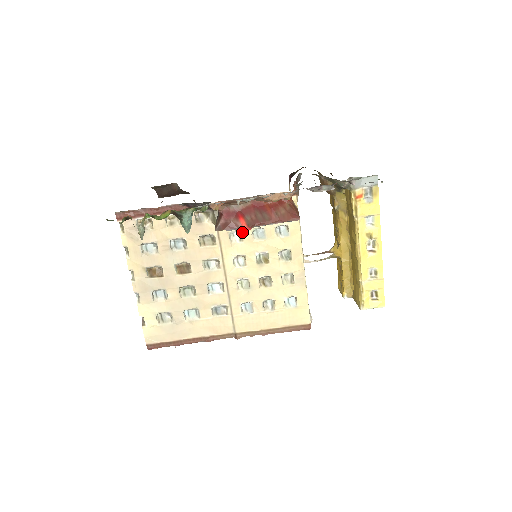
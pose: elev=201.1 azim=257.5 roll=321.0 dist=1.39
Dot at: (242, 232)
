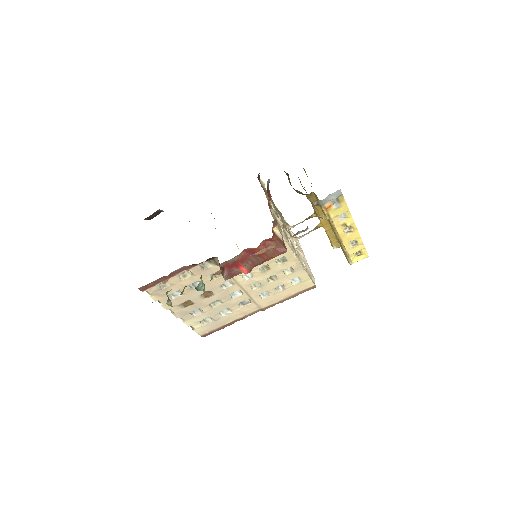
Dot at: occluded
